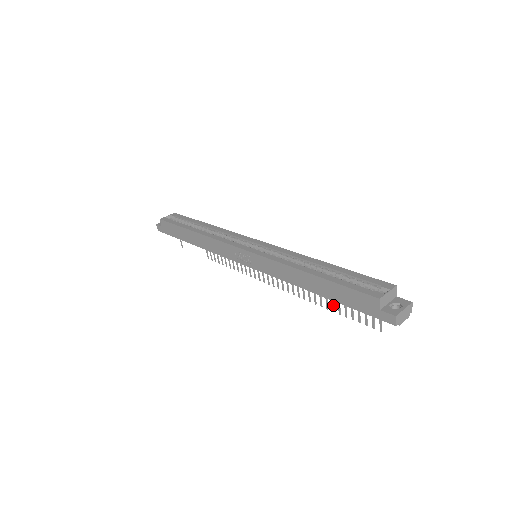
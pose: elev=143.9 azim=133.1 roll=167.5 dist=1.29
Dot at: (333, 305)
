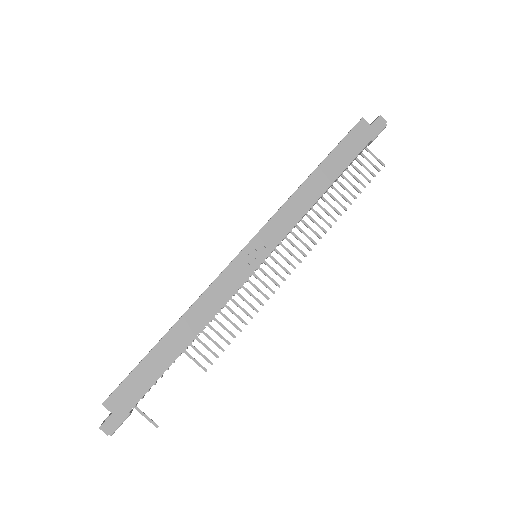
Dot at: (345, 198)
